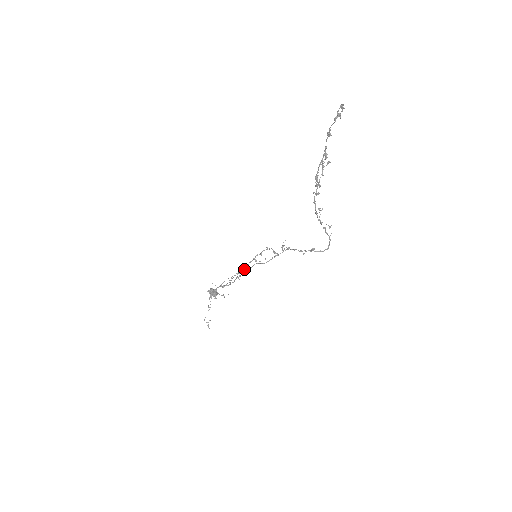
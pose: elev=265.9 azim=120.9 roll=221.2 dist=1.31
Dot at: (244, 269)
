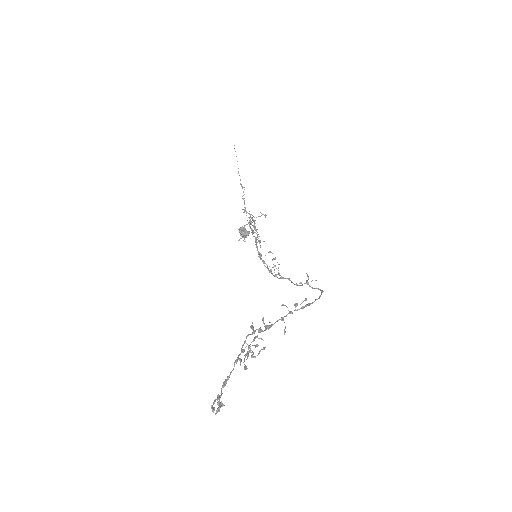
Dot at: (255, 239)
